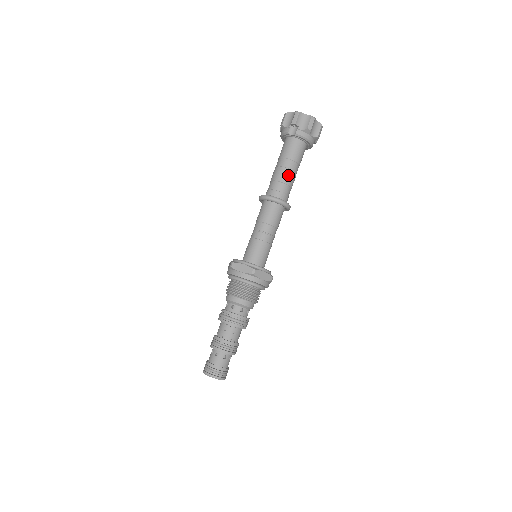
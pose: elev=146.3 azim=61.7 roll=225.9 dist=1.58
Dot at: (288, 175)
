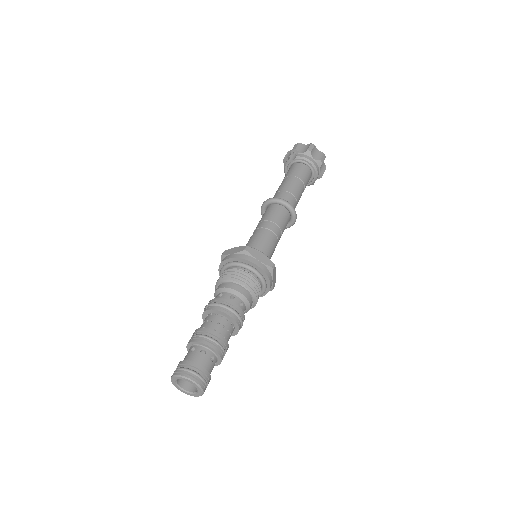
Dot at: (291, 186)
